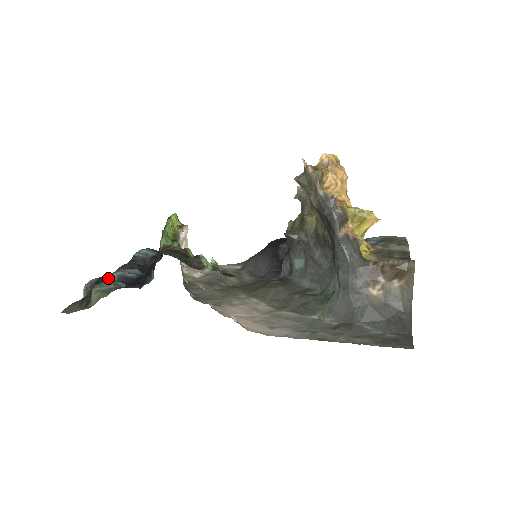
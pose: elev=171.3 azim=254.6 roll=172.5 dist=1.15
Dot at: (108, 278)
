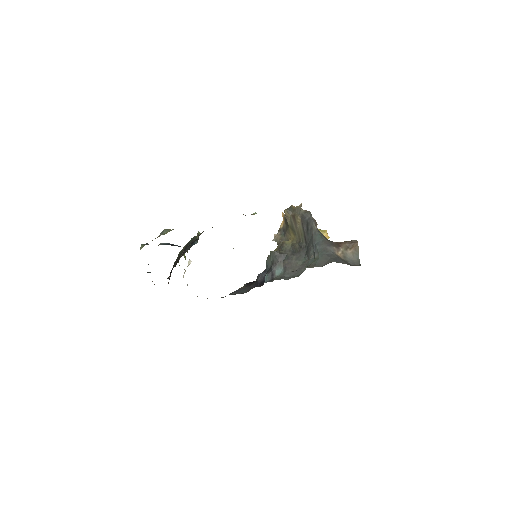
Dot at: occluded
